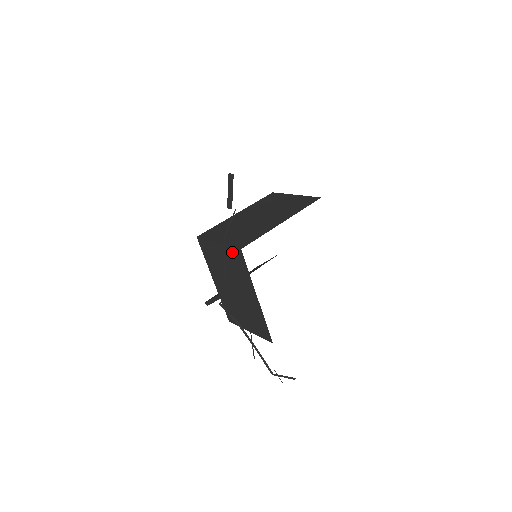
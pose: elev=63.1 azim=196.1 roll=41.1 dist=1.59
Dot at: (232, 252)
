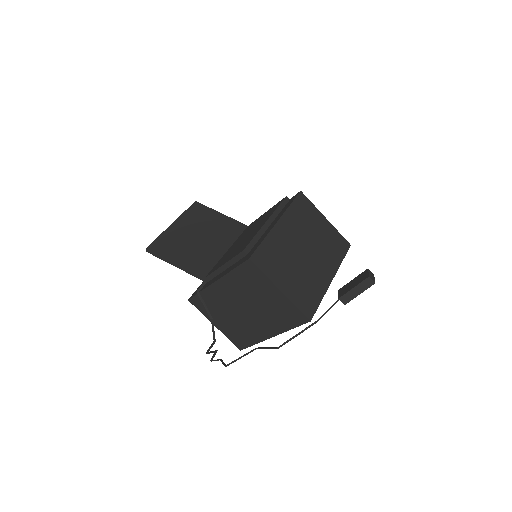
Dot at: (293, 310)
